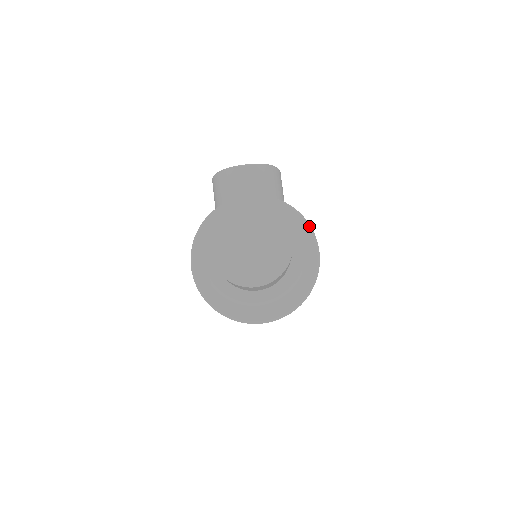
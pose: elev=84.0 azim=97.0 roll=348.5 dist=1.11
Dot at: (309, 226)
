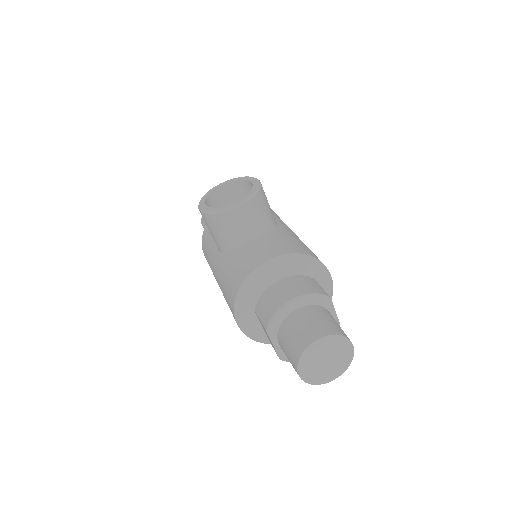
Dot at: (322, 264)
